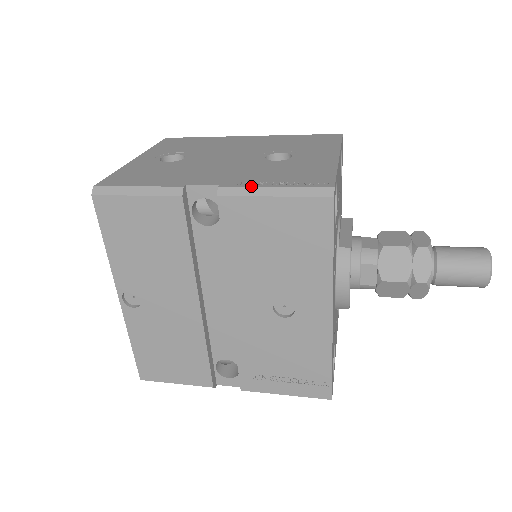
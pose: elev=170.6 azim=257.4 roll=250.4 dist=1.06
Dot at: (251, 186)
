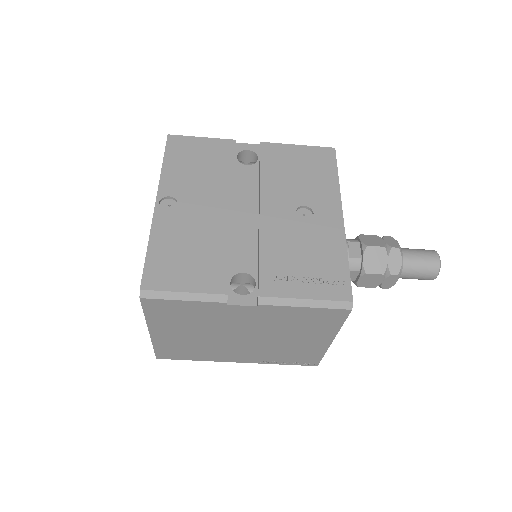
Dot at: occluded
